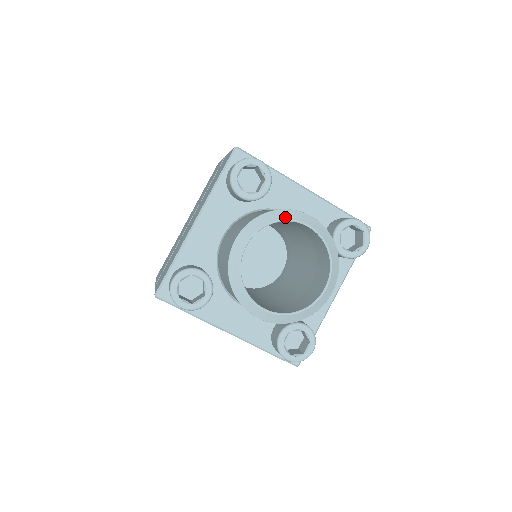
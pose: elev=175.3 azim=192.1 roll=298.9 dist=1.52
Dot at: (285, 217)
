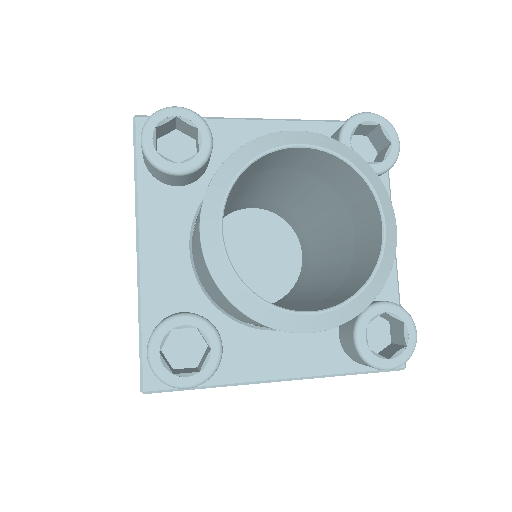
Dot at: (255, 152)
